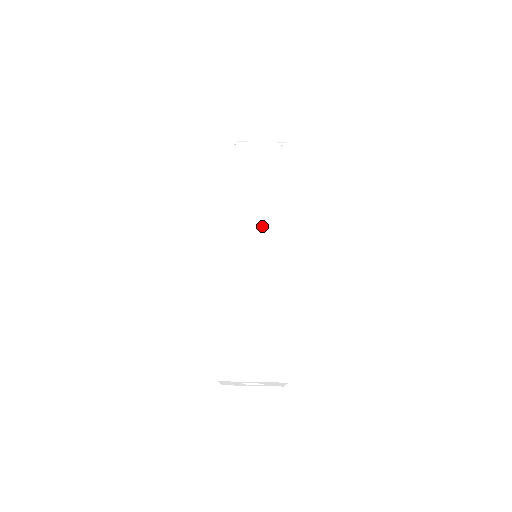
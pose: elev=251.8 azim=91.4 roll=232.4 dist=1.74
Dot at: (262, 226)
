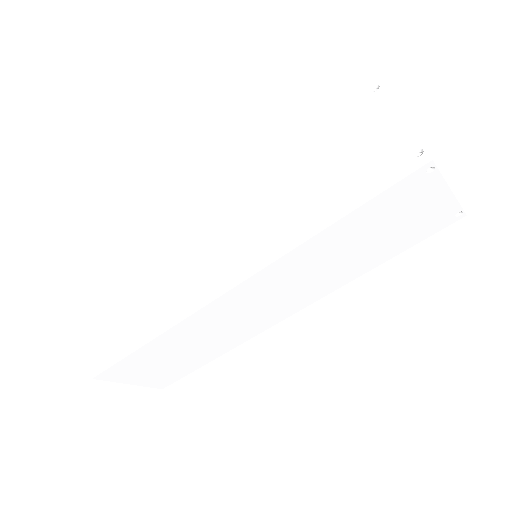
Dot at: (300, 287)
